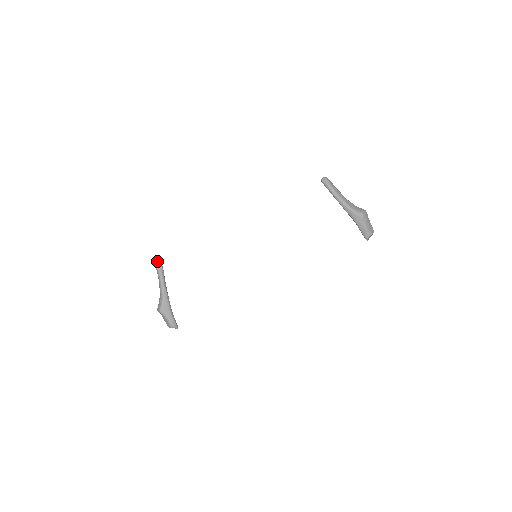
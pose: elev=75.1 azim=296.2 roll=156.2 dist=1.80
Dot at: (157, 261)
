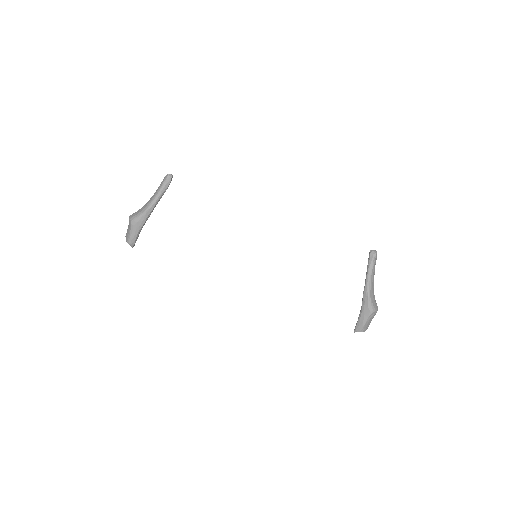
Dot at: (169, 176)
